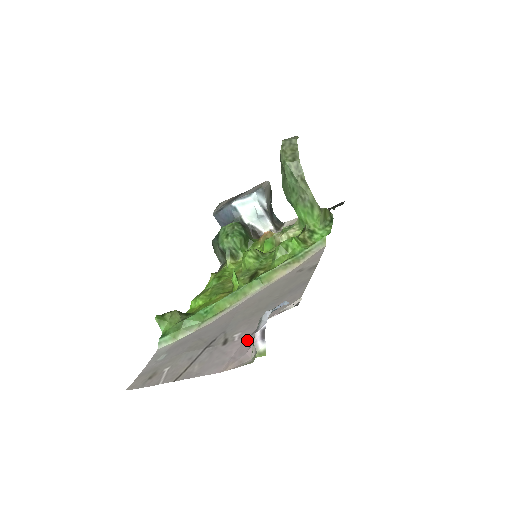
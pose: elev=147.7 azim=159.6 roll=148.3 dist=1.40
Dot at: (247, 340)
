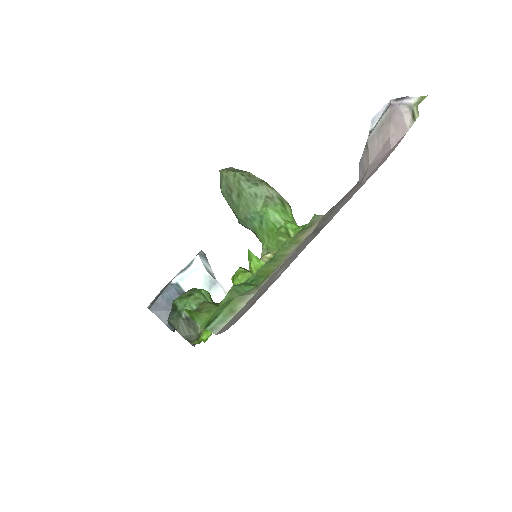
Dot at: (367, 174)
